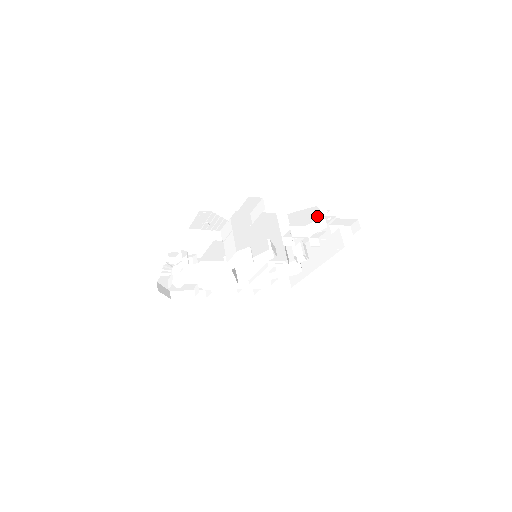
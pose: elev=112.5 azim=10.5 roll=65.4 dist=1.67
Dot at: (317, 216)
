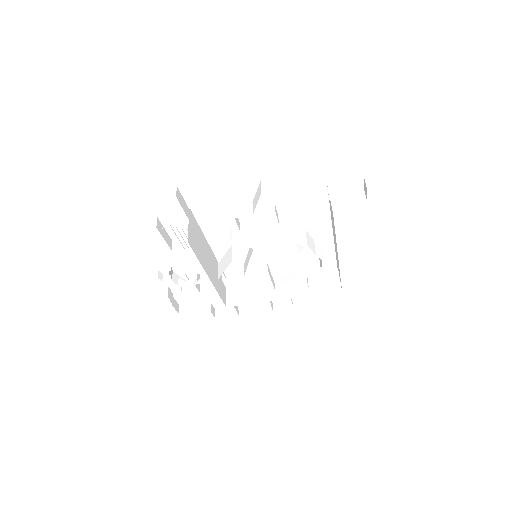
Dot at: (250, 184)
